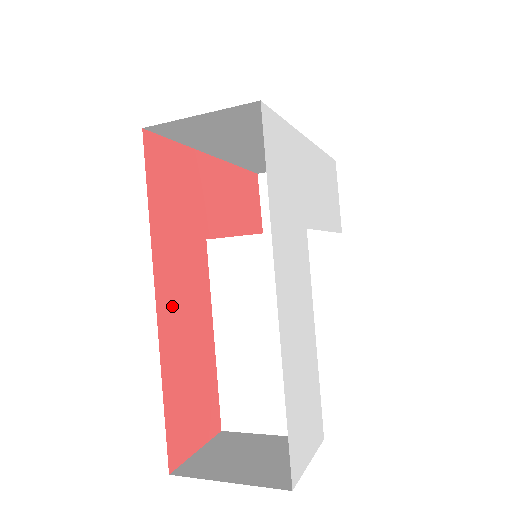
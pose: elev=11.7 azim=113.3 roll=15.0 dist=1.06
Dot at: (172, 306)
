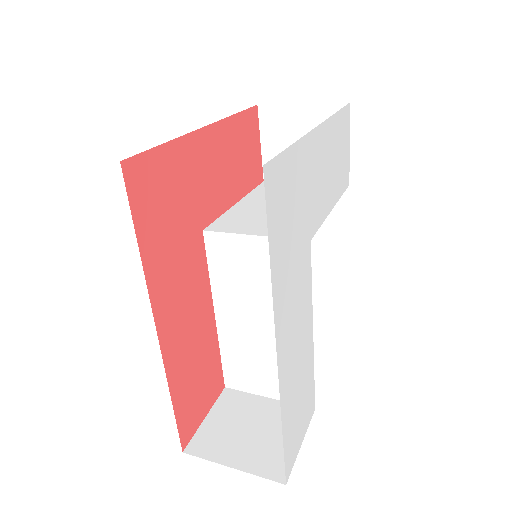
Dot at: (173, 323)
